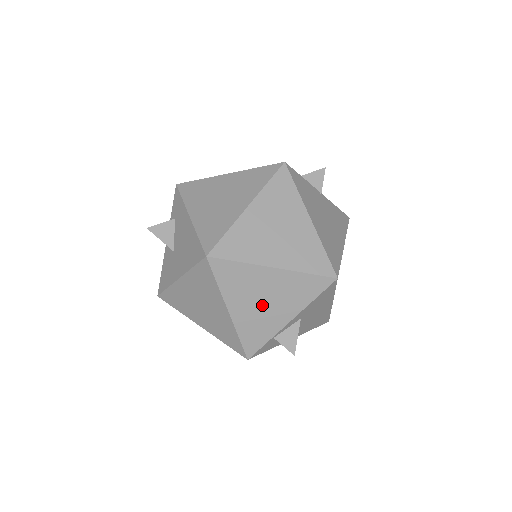
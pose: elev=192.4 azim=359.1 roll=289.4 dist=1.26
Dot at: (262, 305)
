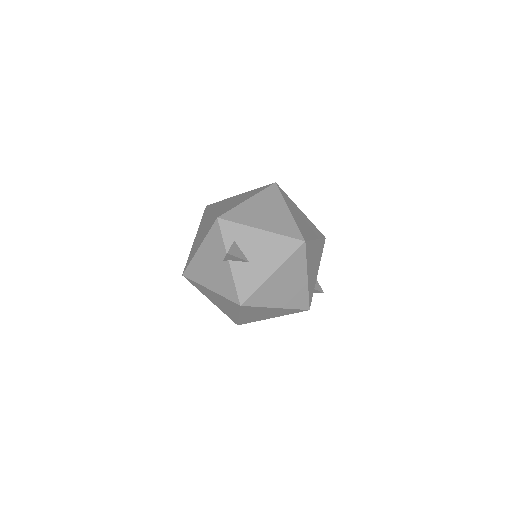
Dot at: (313, 267)
